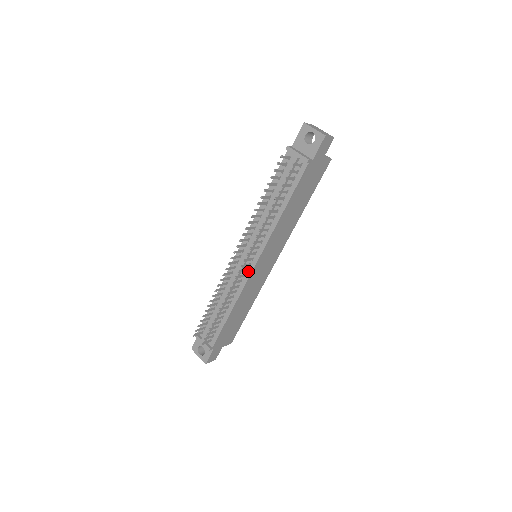
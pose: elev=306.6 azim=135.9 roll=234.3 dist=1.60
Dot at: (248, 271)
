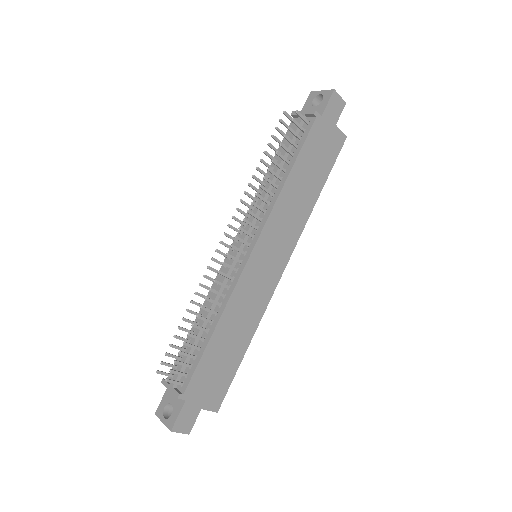
Dot at: (242, 262)
